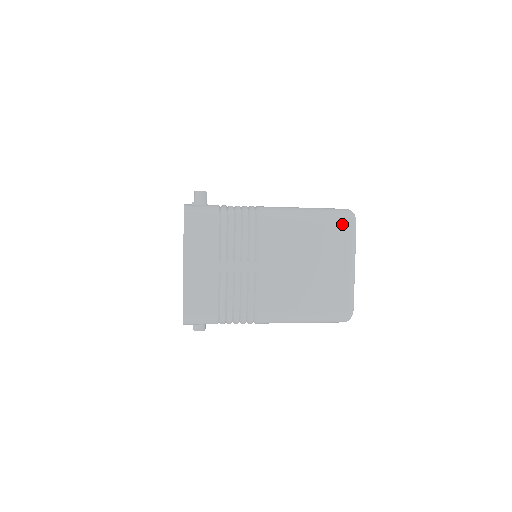
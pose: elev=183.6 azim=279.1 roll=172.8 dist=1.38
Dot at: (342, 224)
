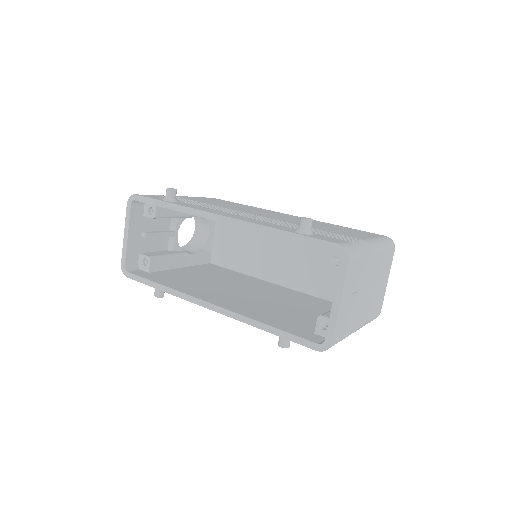
Dot at: (392, 251)
